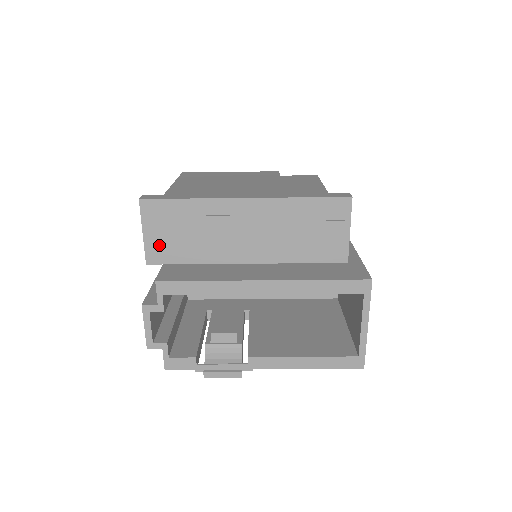
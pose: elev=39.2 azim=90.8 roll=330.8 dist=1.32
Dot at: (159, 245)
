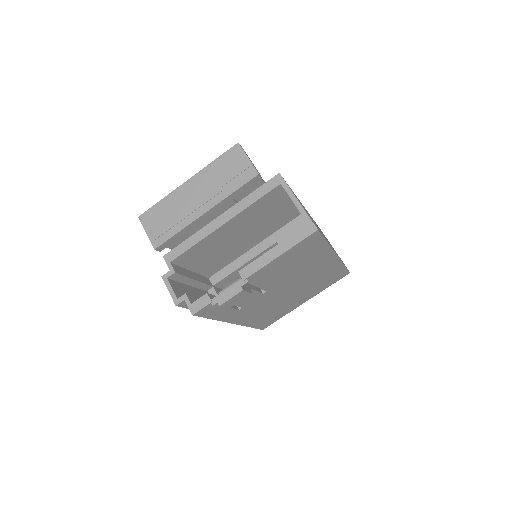
Dot at: (156, 234)
